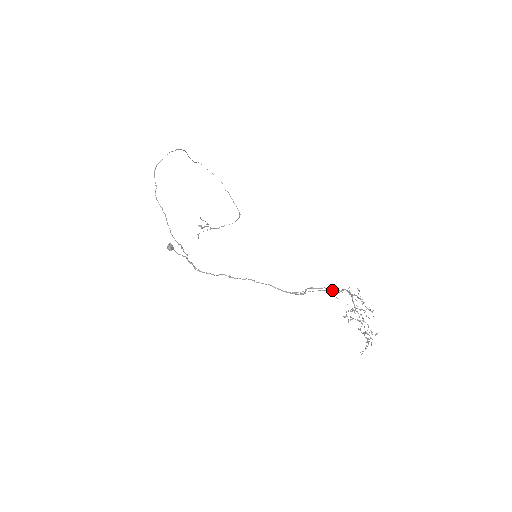
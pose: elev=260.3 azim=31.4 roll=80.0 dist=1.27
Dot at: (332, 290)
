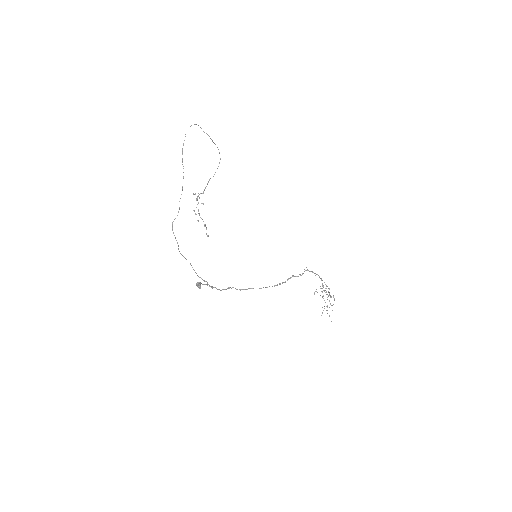
Dot at: (308, 270)
